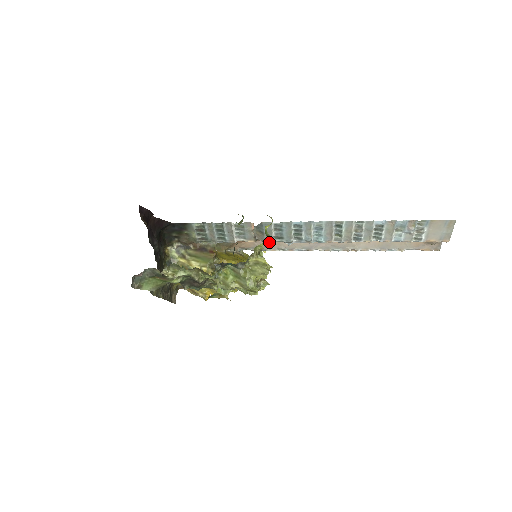
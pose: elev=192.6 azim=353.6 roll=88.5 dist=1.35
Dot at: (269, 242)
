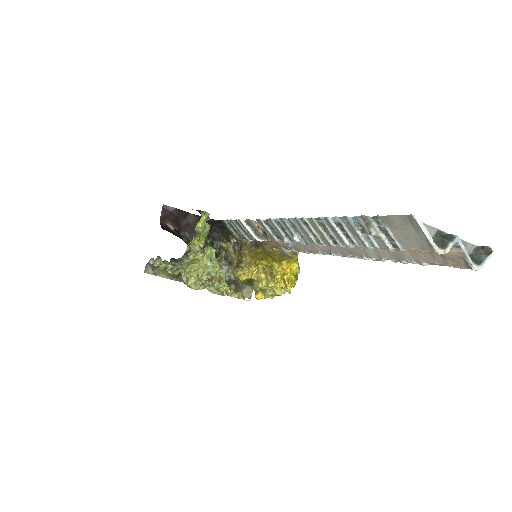
Dot at: (195, 239)
